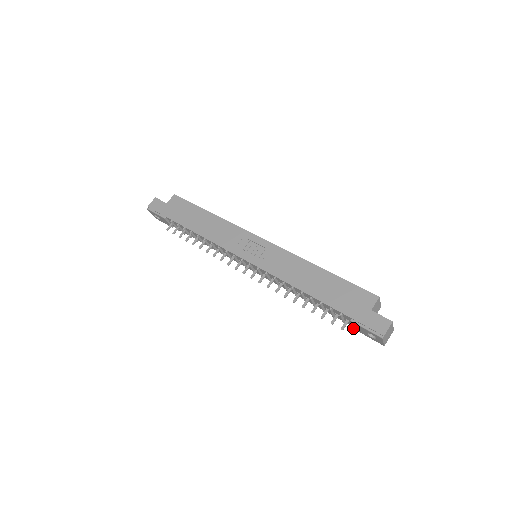
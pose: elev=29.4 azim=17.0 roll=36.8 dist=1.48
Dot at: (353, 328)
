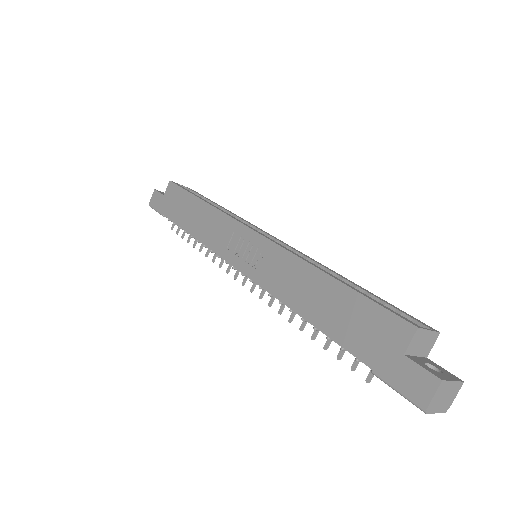
Dot at: occluded
